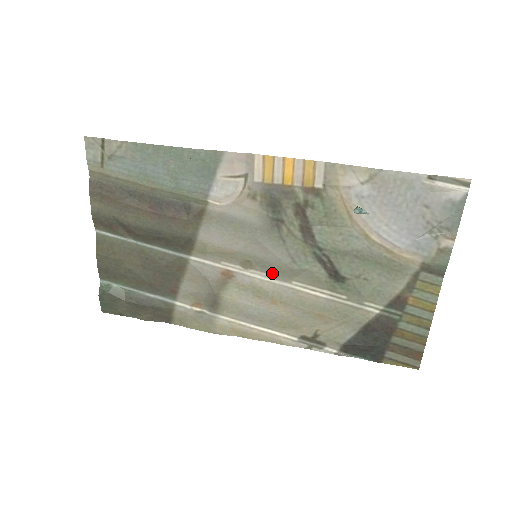
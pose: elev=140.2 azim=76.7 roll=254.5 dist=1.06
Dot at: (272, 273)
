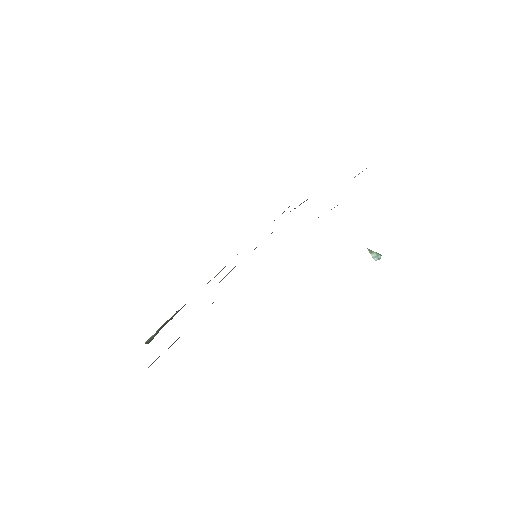
Dot at: occluded
